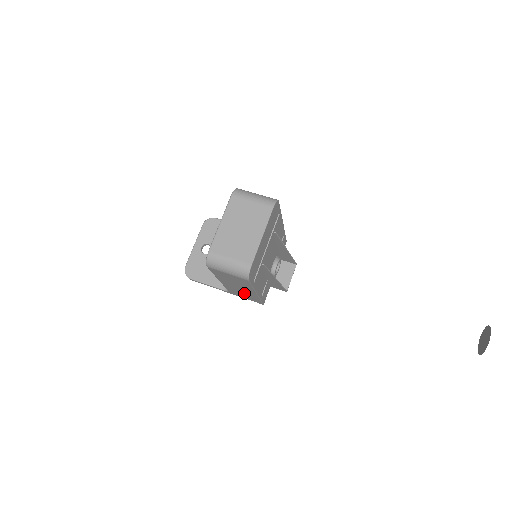
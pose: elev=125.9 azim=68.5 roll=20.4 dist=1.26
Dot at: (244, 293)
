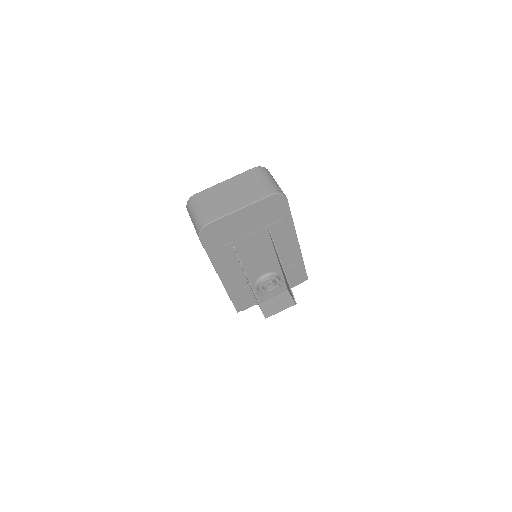
Dot at: occluded
